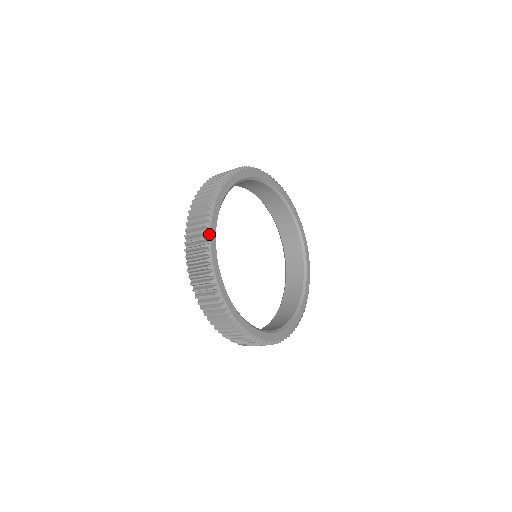
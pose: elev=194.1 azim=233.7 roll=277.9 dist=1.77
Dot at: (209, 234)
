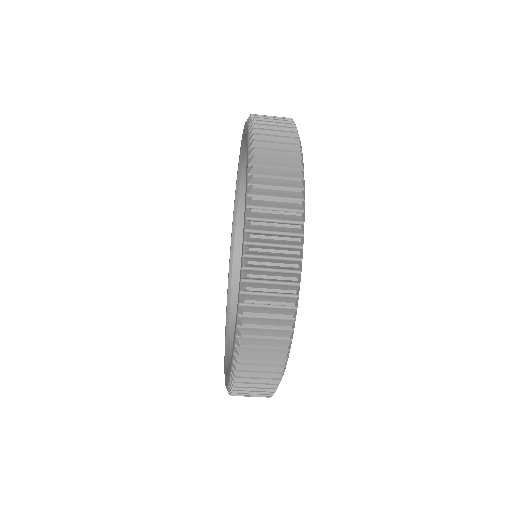
Dot at: (301, 146)
